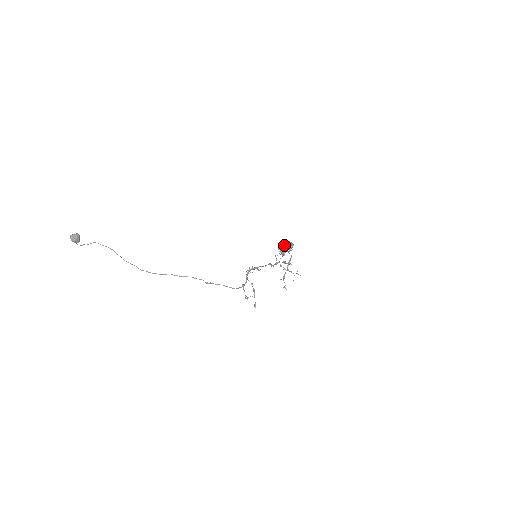
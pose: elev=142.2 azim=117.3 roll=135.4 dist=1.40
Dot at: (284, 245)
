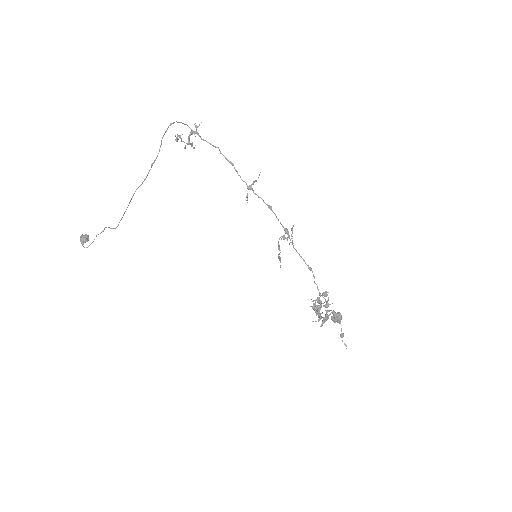
Dot at: (319, 300)
